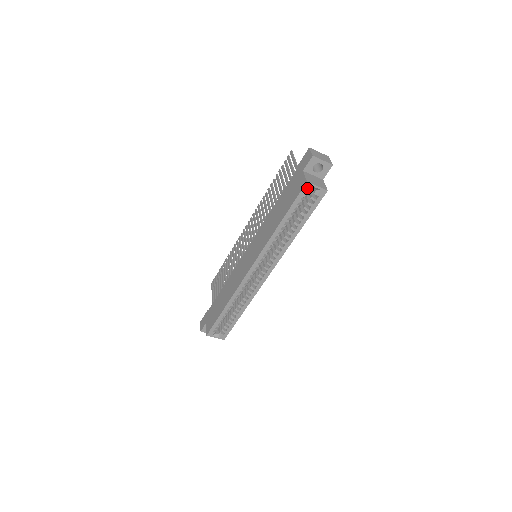
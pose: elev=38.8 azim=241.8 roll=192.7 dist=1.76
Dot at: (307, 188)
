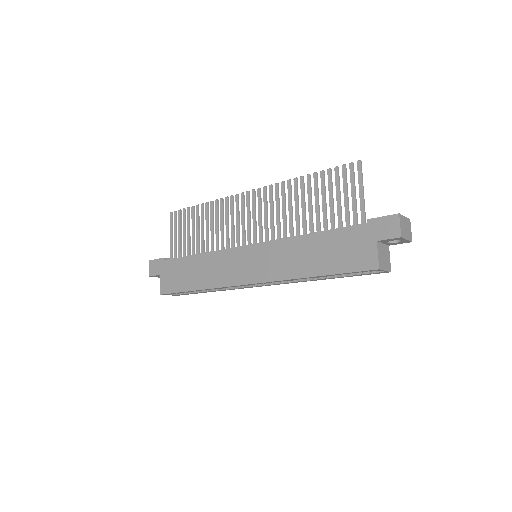
Dot at: (373, 270)
